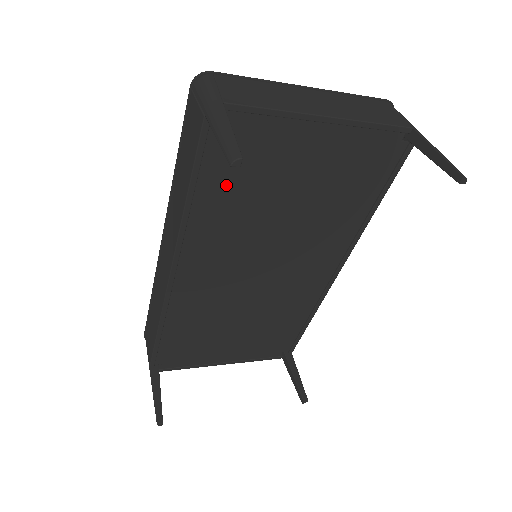
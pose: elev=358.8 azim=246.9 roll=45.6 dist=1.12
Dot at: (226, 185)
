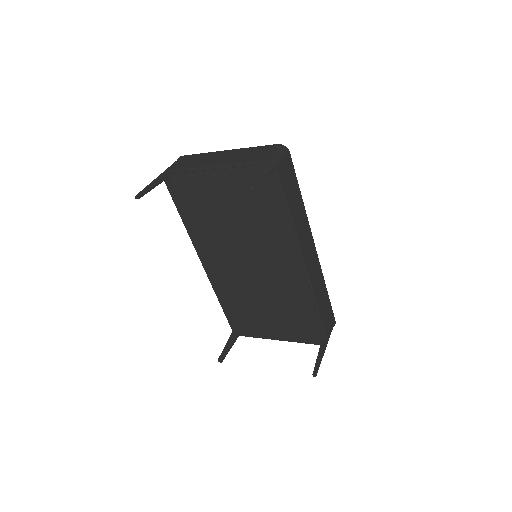
Dot at: (194, 210)
